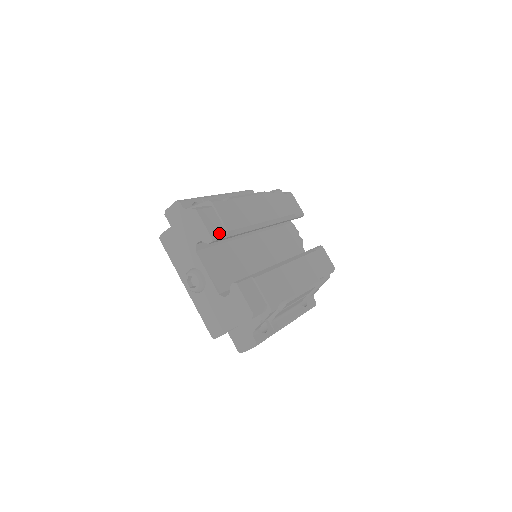
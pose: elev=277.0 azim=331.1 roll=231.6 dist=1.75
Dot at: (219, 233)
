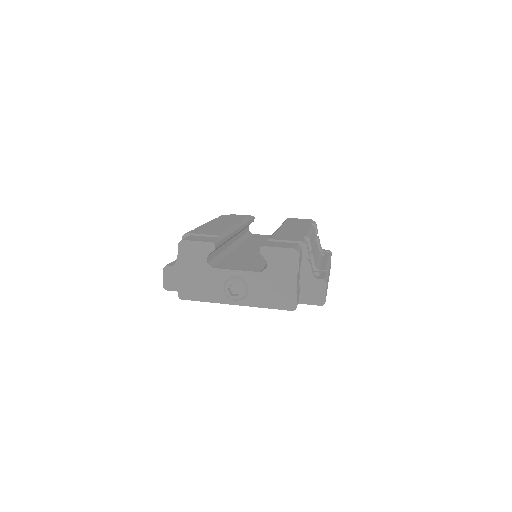
Dot at: (213, 239)
